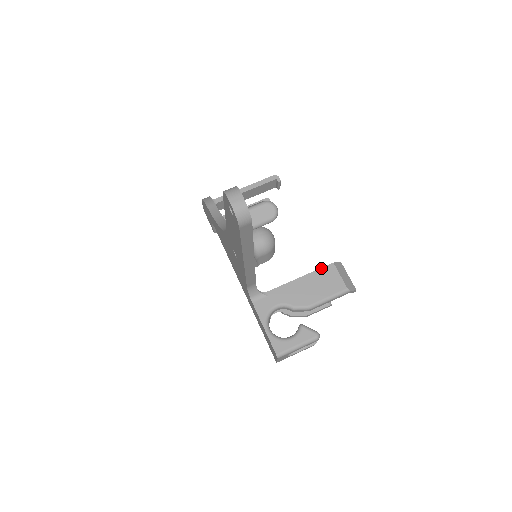
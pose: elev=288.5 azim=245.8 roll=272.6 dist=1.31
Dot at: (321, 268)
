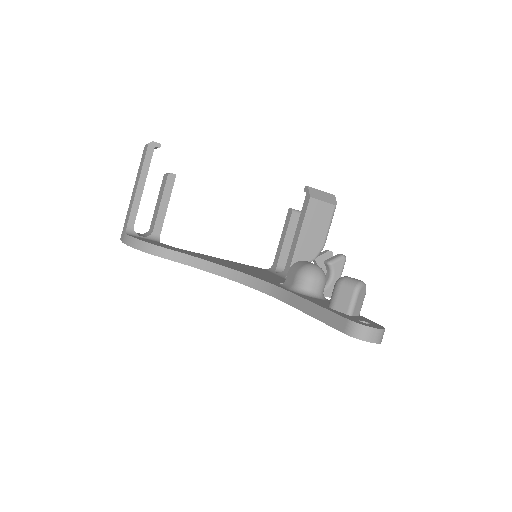
Dot at: (306, 211)
